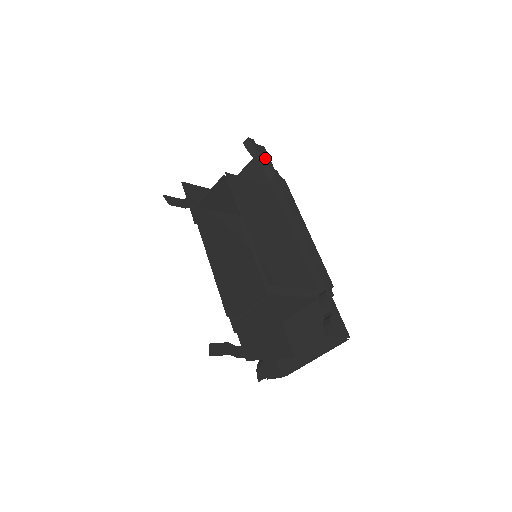
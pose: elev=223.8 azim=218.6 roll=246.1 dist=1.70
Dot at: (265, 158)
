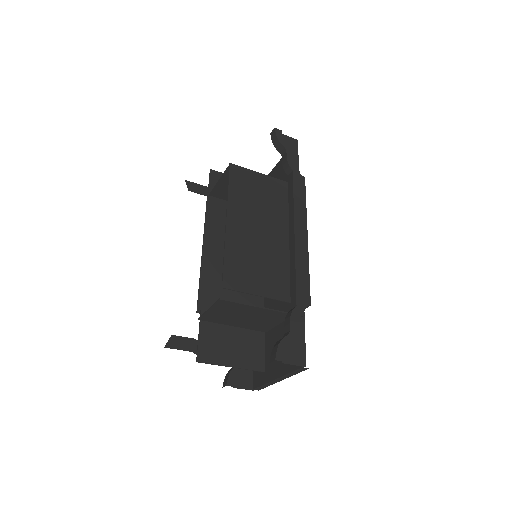
Dot at: (288, 152)
